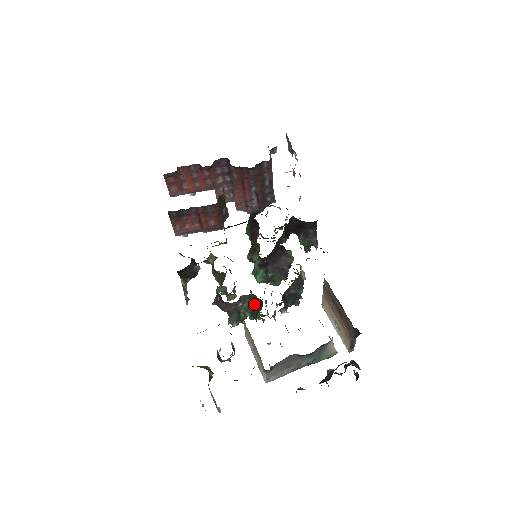
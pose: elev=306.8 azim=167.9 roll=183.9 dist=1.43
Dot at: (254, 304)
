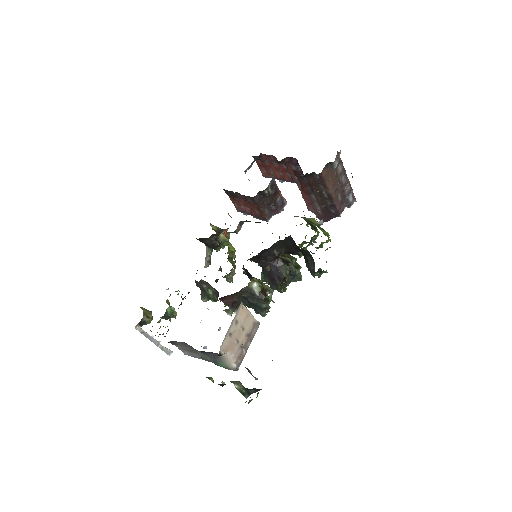
Dot at: (218, 292)
